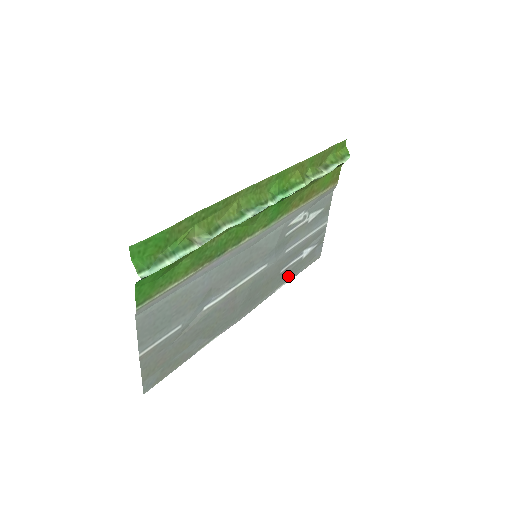
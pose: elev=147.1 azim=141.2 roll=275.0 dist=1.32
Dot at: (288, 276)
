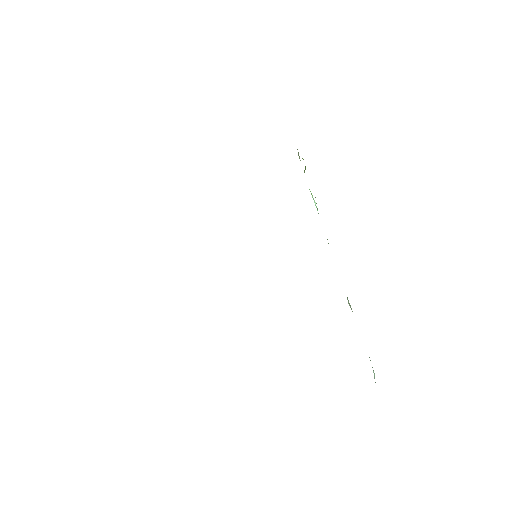
Dot at: occluded
